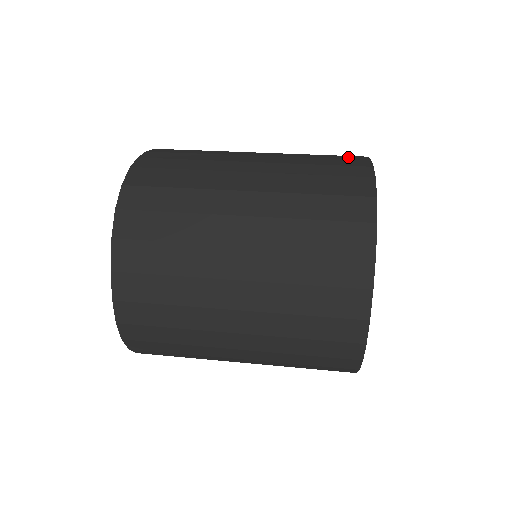
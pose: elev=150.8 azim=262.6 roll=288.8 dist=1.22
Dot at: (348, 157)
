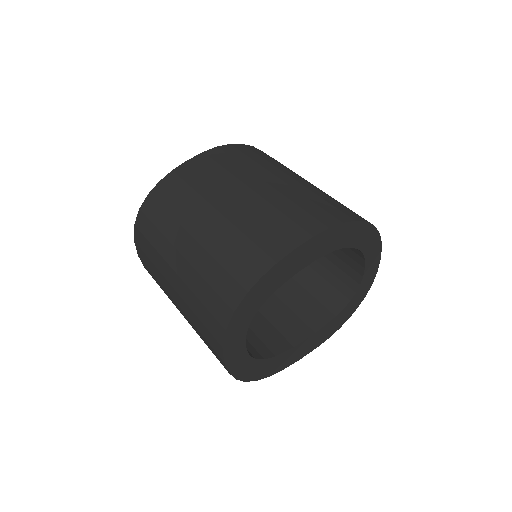
Dot at: (274, 245)
